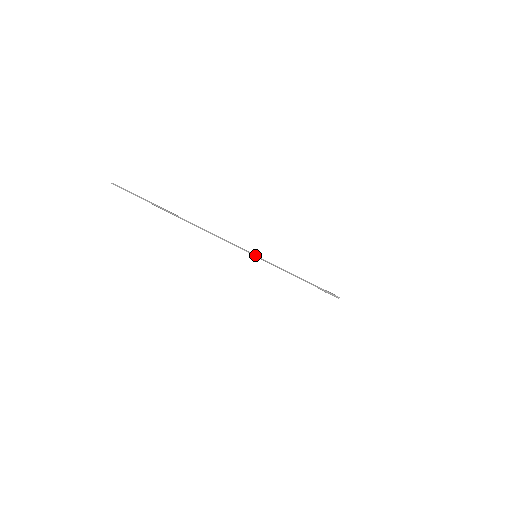
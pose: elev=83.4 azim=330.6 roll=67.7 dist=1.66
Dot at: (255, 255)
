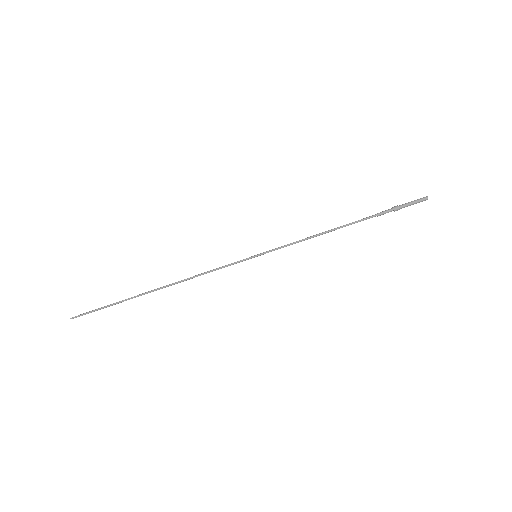
Dot at: (253, 256)
